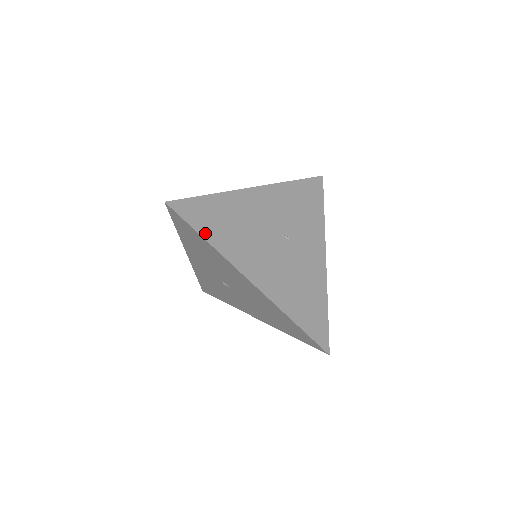
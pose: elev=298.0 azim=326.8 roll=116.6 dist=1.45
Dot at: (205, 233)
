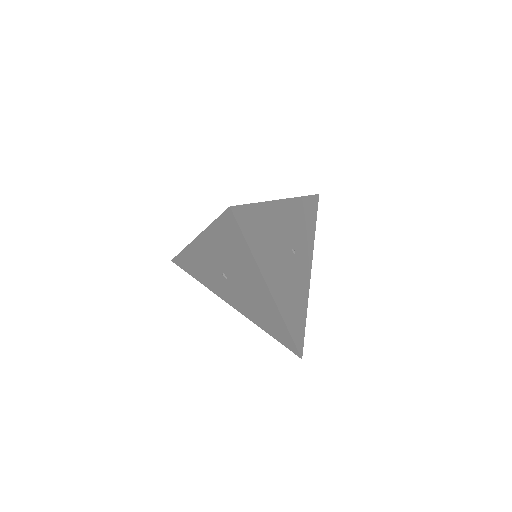
Dot at: (250, 242)
